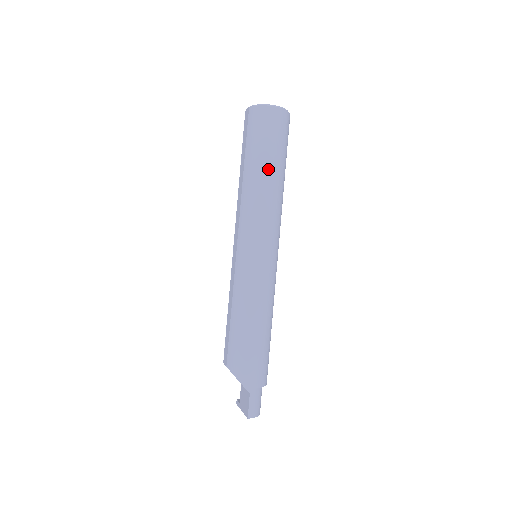
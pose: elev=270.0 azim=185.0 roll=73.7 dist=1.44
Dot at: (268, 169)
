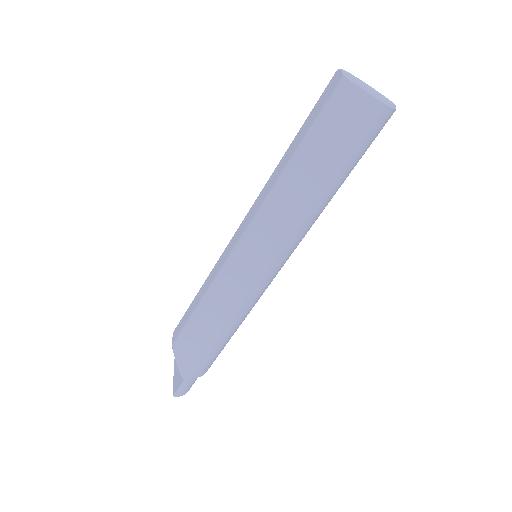
Dot at: (320, 181)
